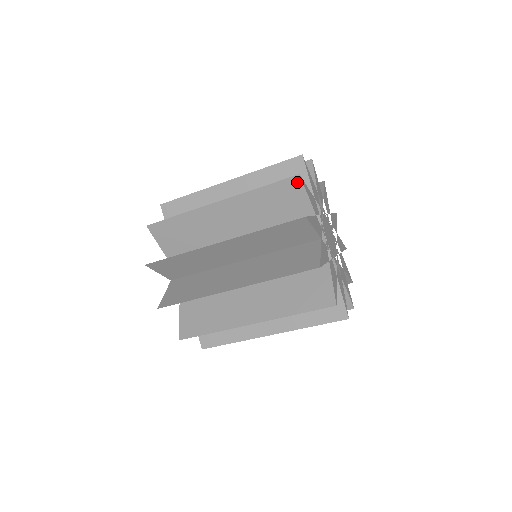
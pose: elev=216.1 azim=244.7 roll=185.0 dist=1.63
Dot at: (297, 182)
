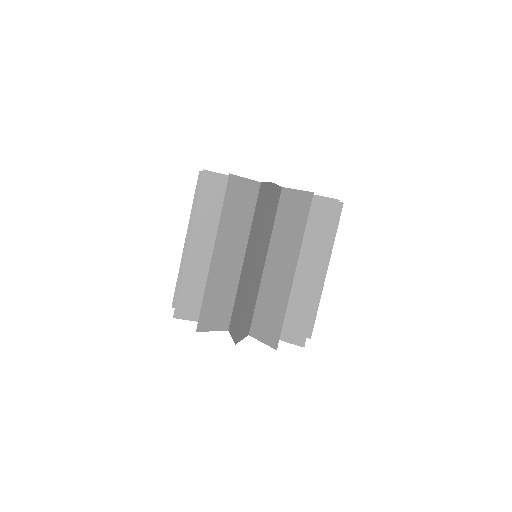
Dot at: (208, 175)
